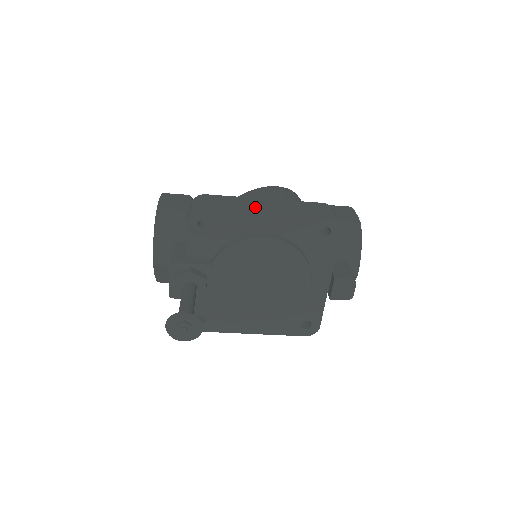
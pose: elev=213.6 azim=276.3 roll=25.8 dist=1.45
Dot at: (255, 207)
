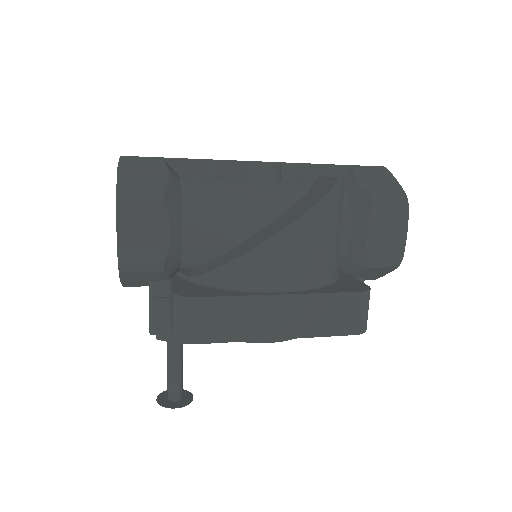
Dot at: (265, 326)
